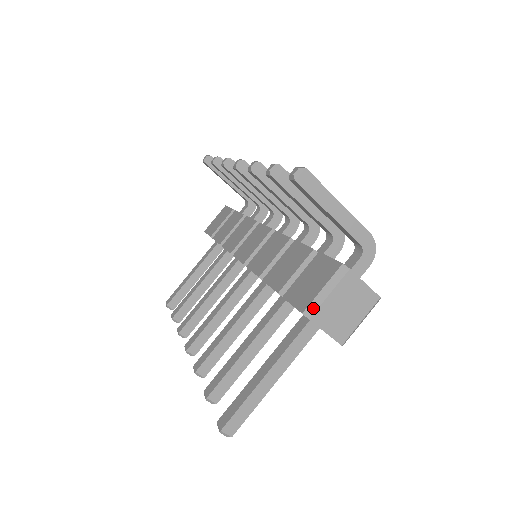
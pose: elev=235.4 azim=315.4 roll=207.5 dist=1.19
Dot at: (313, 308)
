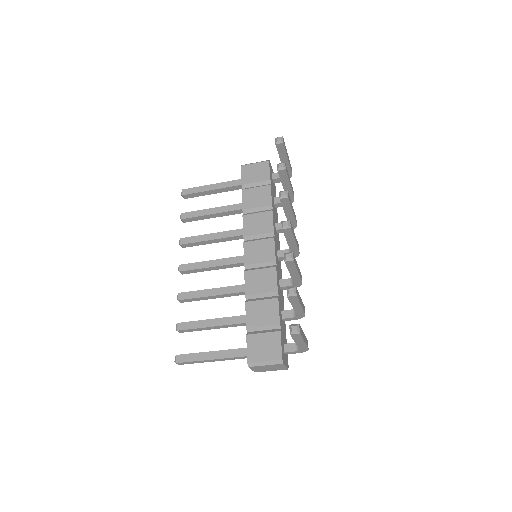
Dot at: (254, 365)
